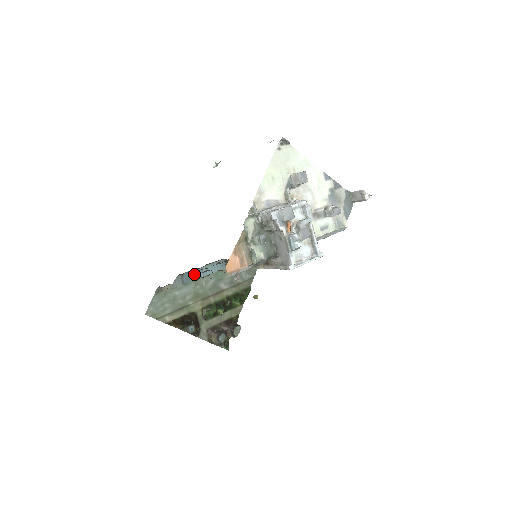
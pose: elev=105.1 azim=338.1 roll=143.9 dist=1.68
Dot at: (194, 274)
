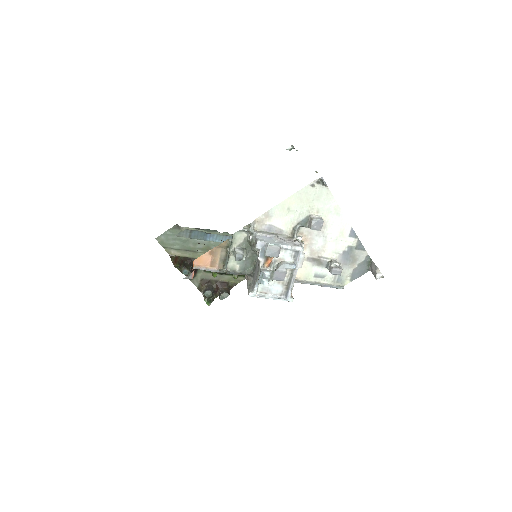
Dot at: (204, 235)
